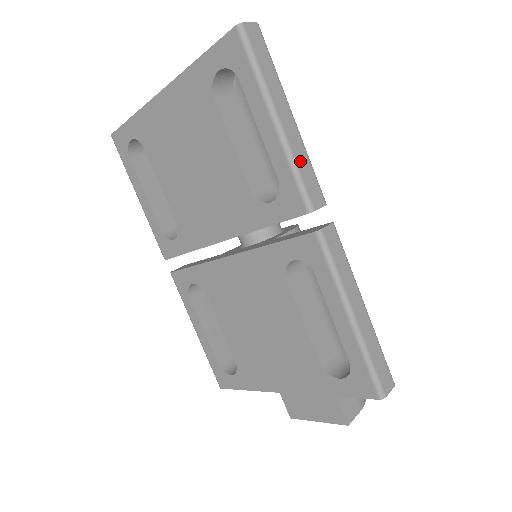
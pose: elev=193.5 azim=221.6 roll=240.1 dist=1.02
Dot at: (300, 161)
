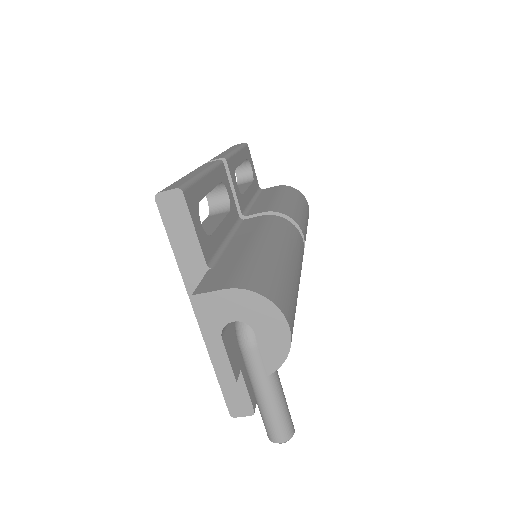
Dot at: (220, 155)
